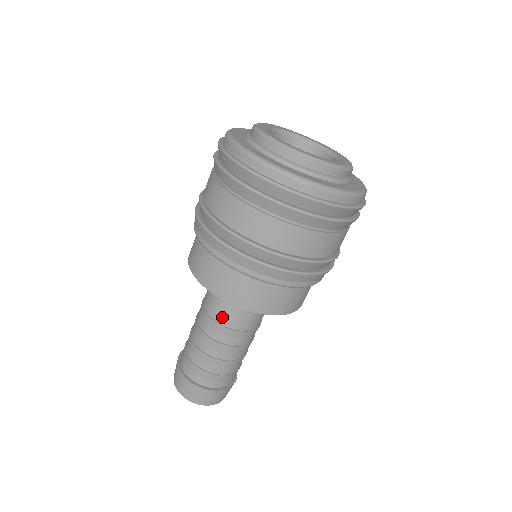
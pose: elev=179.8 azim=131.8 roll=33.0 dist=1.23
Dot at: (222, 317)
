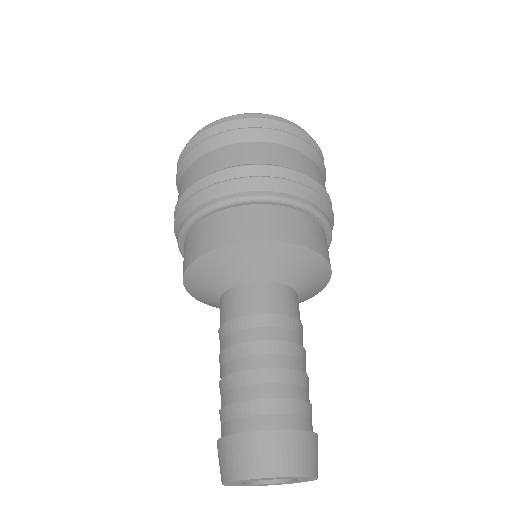
Dot at: (221, 318)
